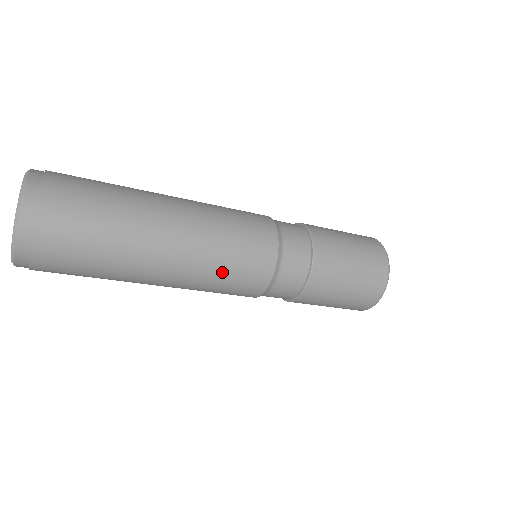
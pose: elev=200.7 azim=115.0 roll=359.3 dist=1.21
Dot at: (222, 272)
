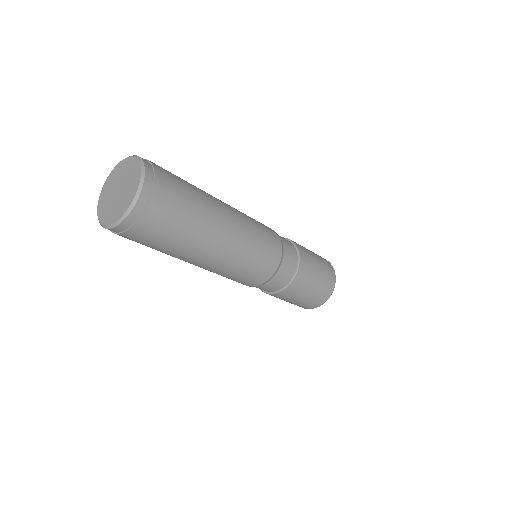
Dot at: (257, 233)
